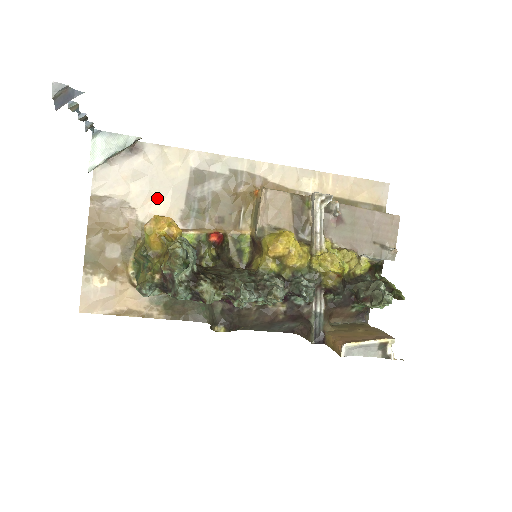
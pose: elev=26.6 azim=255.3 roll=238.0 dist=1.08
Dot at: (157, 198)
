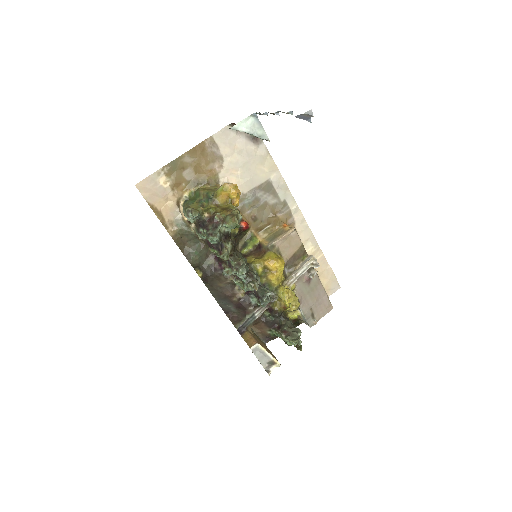
Dot at: (239, 174)
